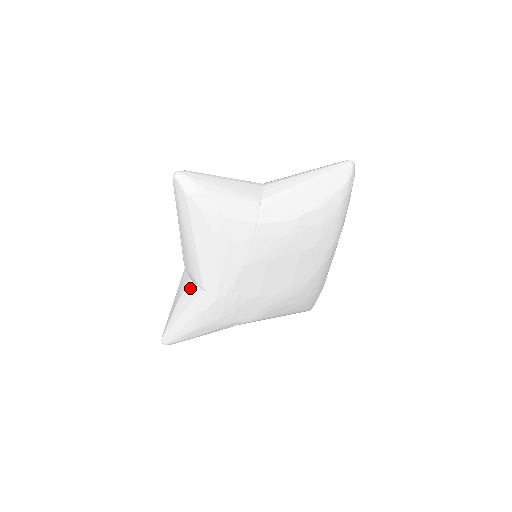
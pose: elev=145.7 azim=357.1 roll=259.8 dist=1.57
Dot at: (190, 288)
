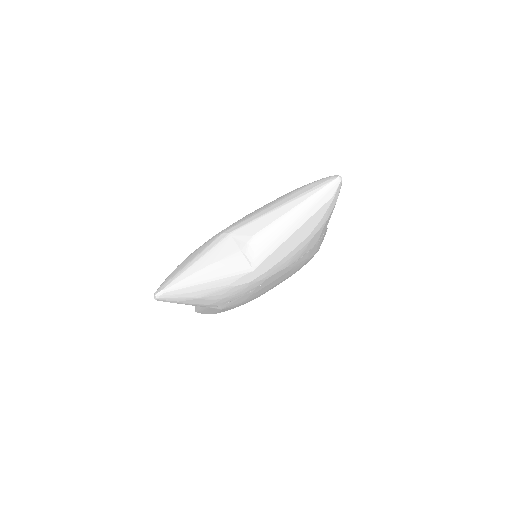
Dot at: (237, 259)
